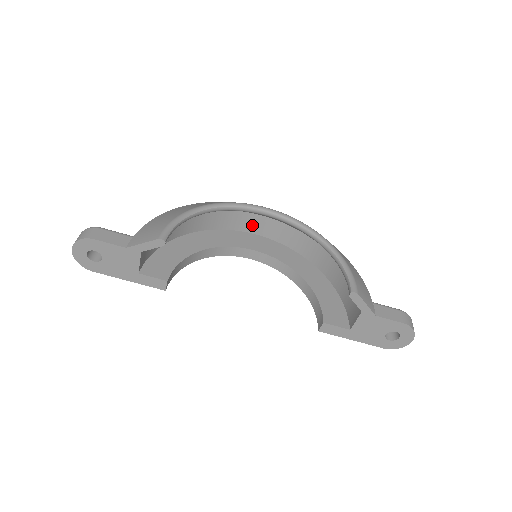
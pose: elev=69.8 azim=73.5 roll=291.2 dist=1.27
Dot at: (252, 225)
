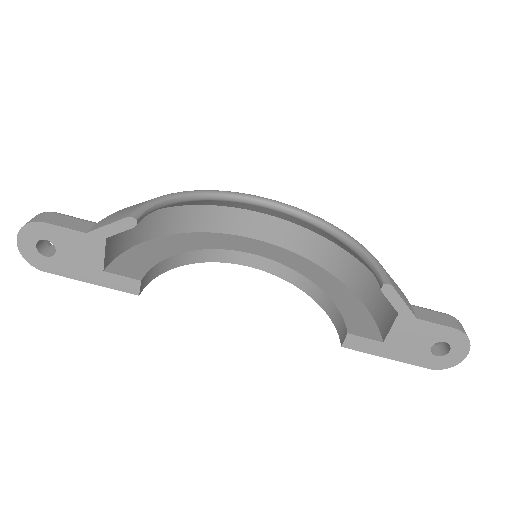
Dot at: (250, 227)
